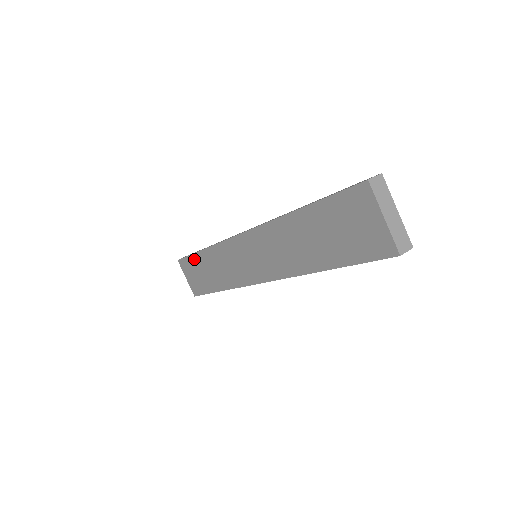
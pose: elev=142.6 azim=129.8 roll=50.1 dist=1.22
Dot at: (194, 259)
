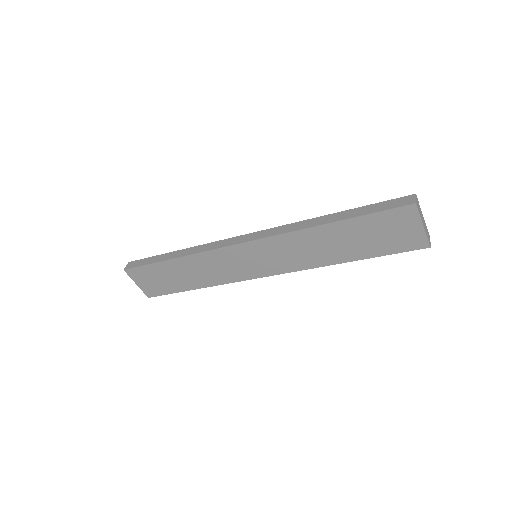
Dot at: (157, 267)
